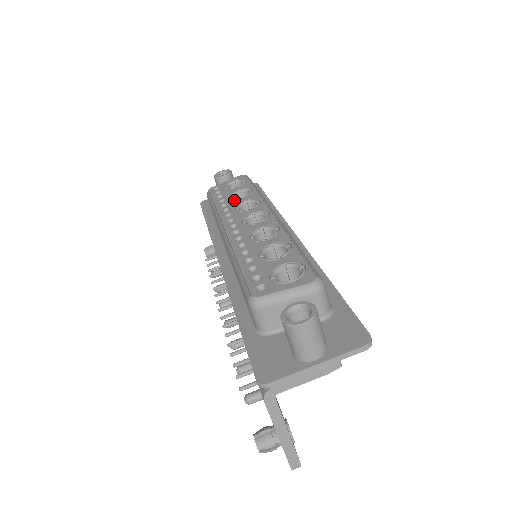
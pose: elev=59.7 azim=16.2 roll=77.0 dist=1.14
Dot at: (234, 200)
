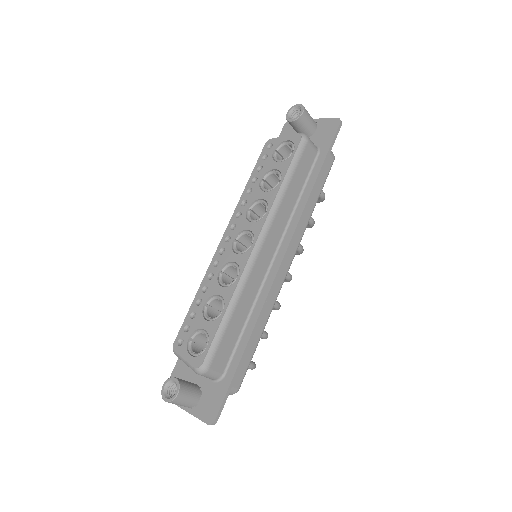
Dot at: (258, 189)
